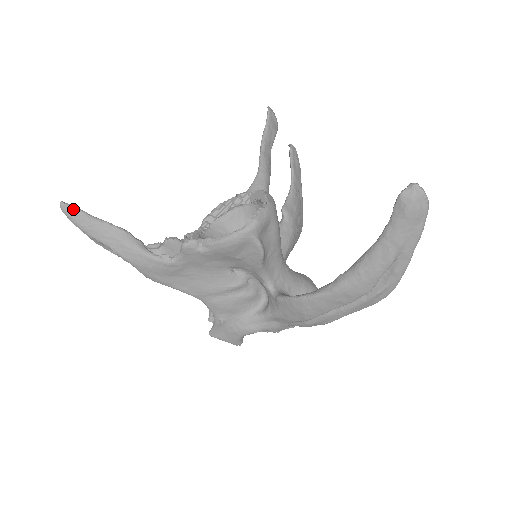
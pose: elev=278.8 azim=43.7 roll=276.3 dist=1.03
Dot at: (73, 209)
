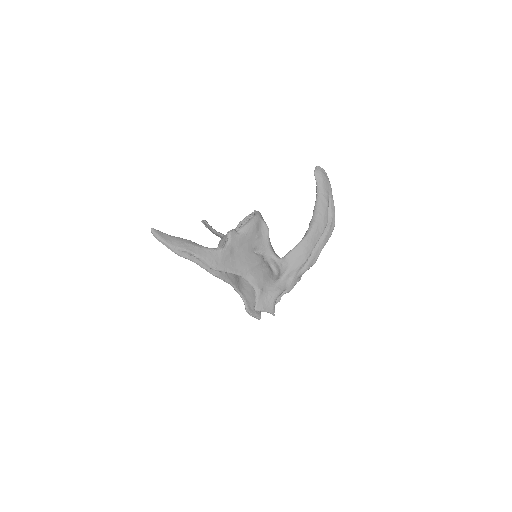
Dot at: (159, 231)
